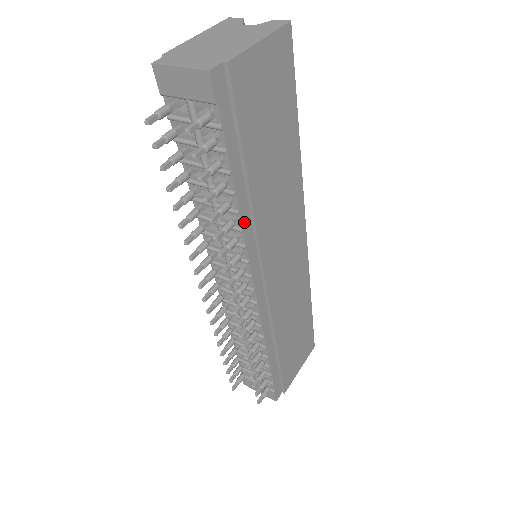
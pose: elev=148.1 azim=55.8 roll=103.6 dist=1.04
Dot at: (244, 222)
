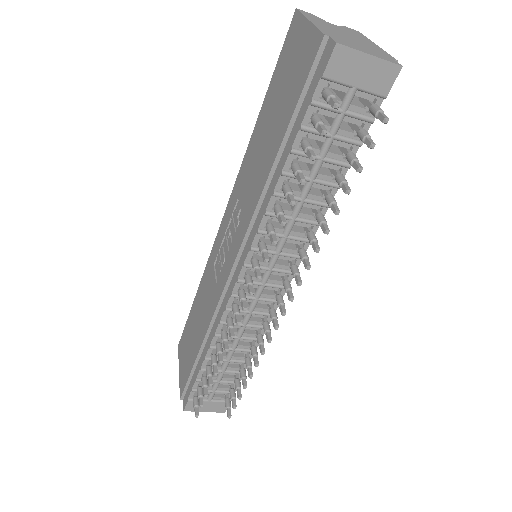
Dot at: occluded
